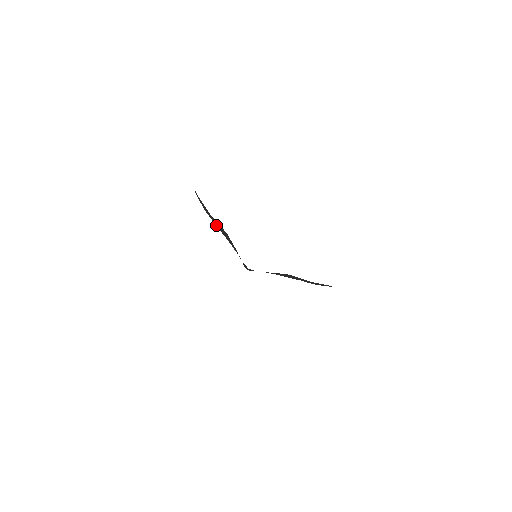
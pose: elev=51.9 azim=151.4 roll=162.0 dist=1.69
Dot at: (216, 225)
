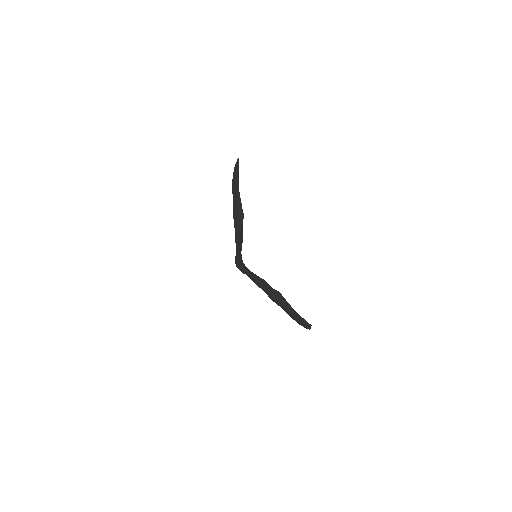
Dot at: (234, 206)
